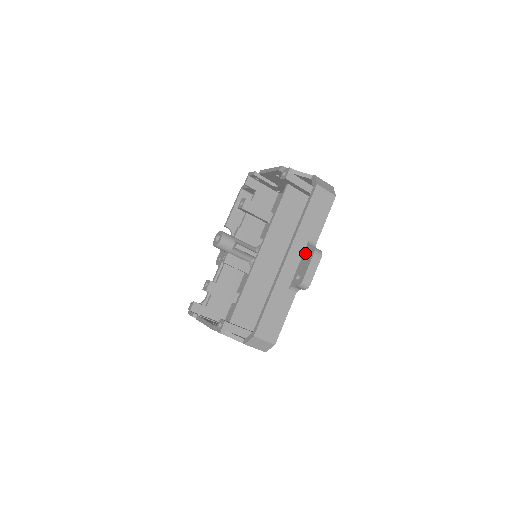
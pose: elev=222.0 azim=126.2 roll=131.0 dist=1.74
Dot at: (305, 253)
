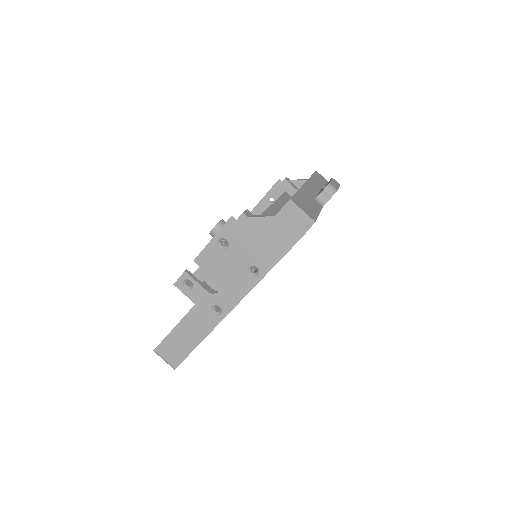
Dot at: (322, 188)
